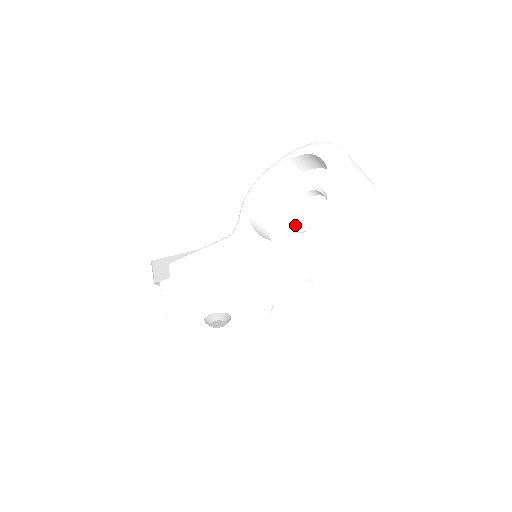
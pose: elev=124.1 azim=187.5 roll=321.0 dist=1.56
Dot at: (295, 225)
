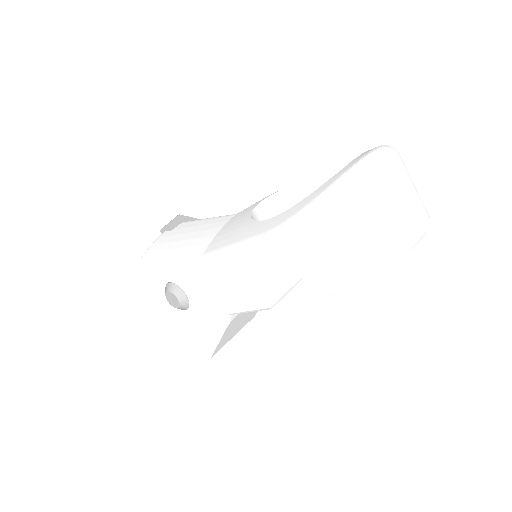
Dot at: occluded
